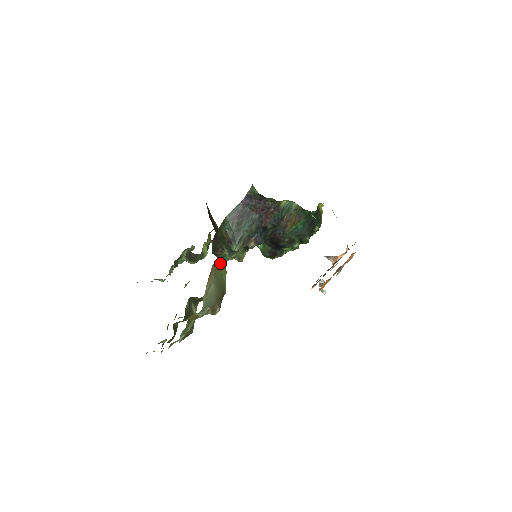
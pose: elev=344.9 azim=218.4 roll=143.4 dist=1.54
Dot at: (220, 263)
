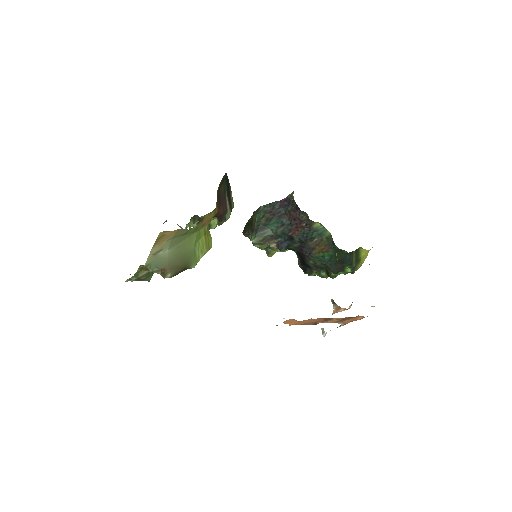
Dot at: (195, 238)
